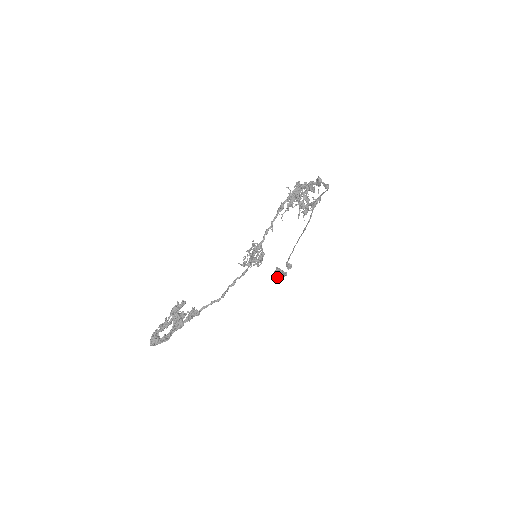
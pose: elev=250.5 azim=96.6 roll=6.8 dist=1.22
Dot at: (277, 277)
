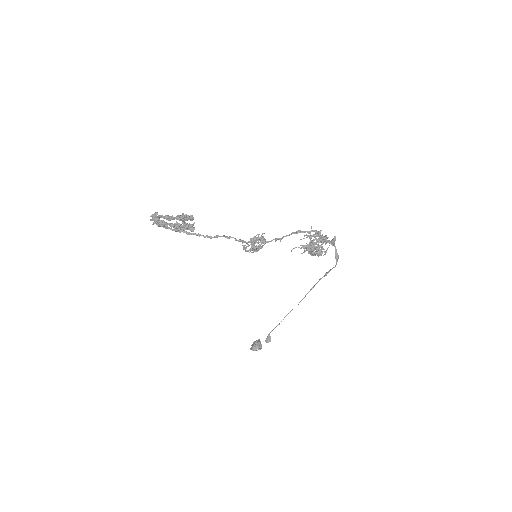
Dot at: (253, 345)
